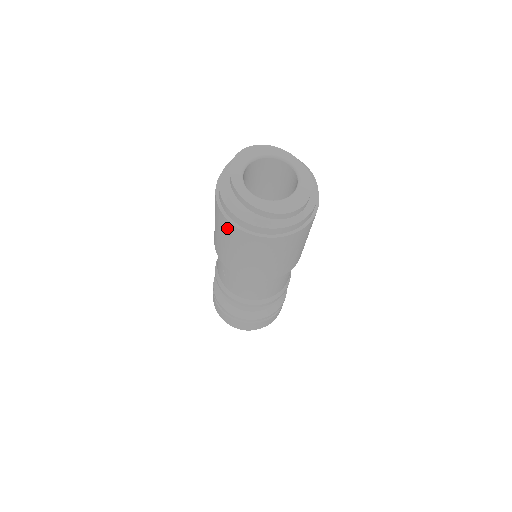
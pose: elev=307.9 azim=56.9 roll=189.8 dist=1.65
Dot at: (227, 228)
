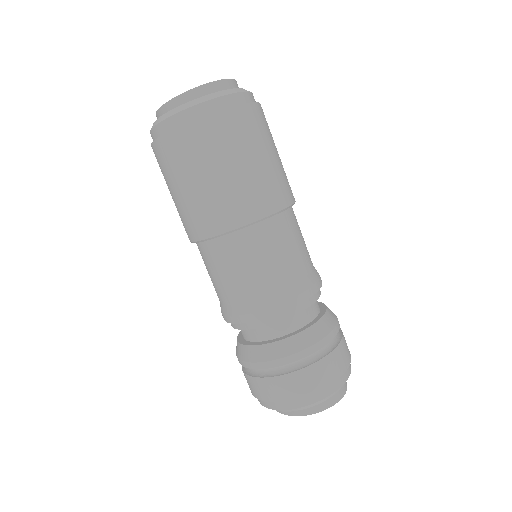
Dot at: (164, 154)
